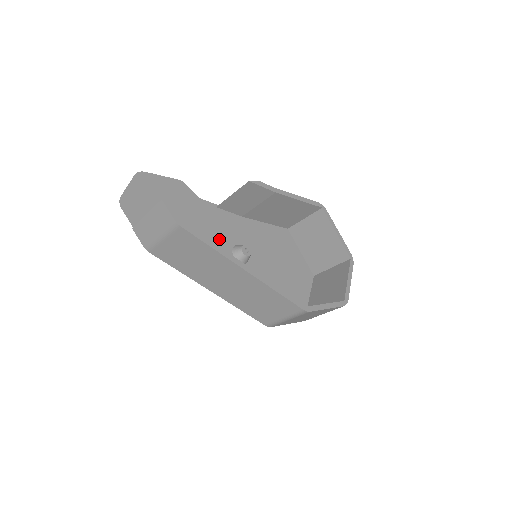
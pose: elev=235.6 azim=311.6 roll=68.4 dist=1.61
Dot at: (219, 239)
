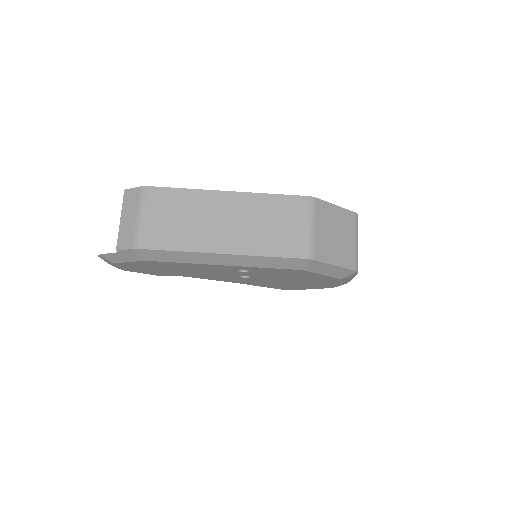
Dot at: occluded
